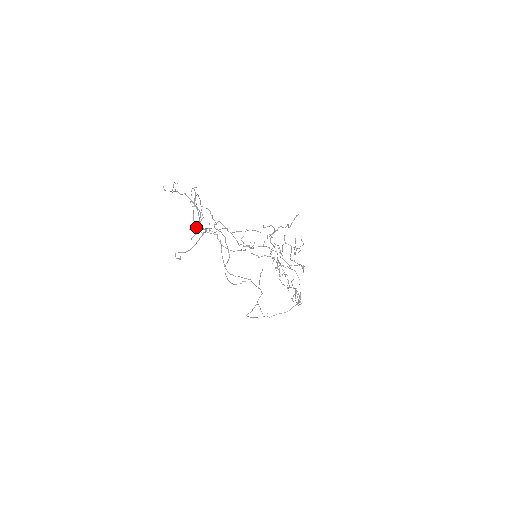
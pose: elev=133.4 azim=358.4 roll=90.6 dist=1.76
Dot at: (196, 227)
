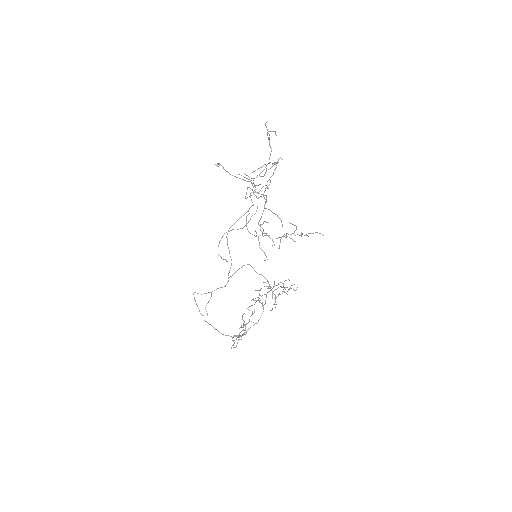
Dot at: occluded
